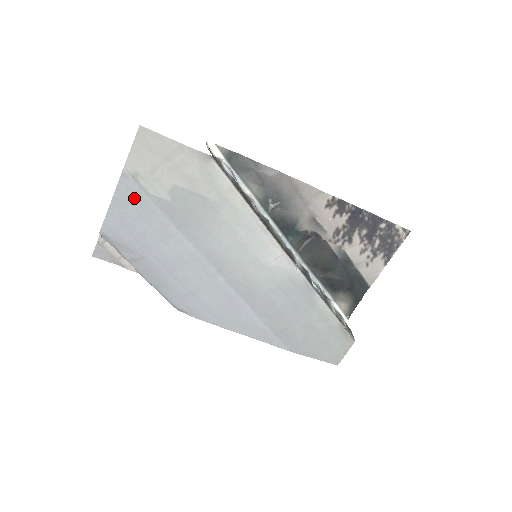
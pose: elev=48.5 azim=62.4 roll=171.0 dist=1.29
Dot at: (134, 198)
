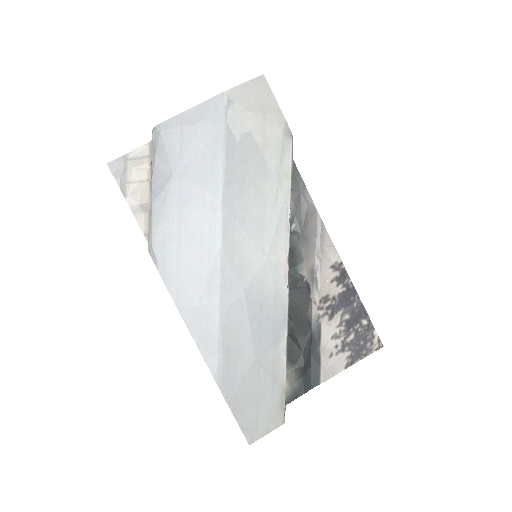
Dot at: (213, 118)
